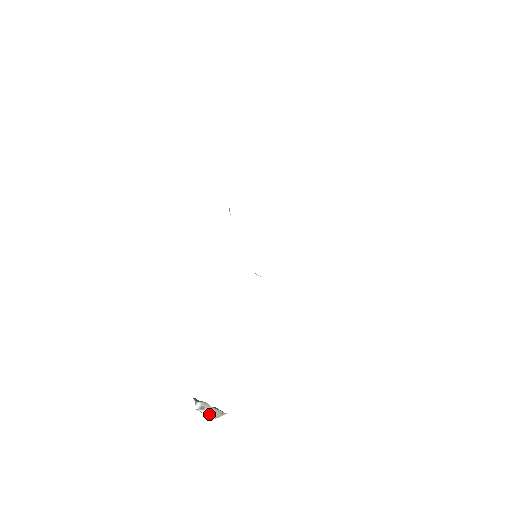
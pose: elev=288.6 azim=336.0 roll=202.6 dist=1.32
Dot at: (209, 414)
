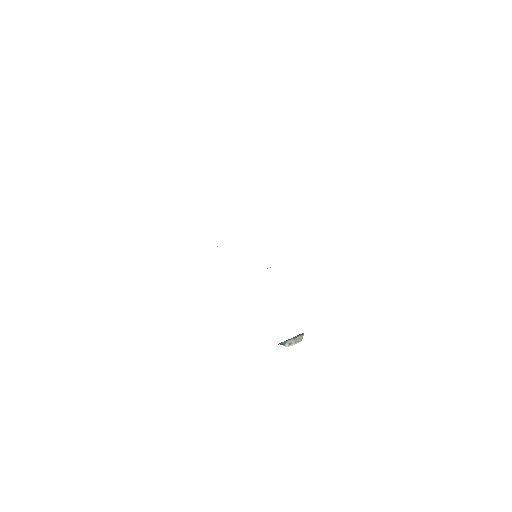
Dot at: (296, 343)
